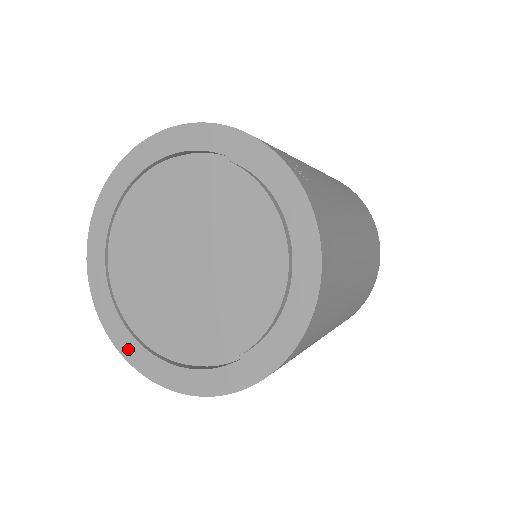
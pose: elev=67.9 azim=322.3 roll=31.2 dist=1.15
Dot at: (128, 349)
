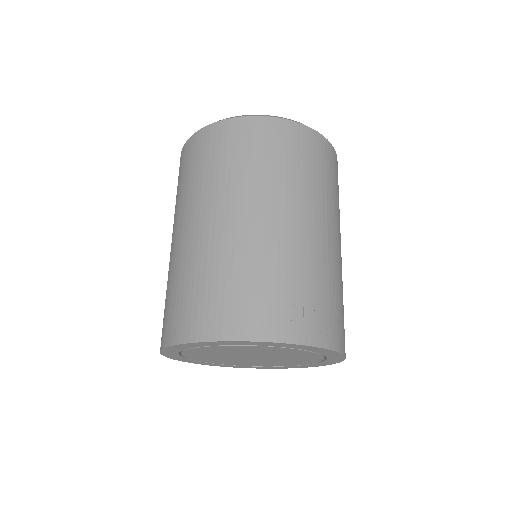
Dot at: occluded
